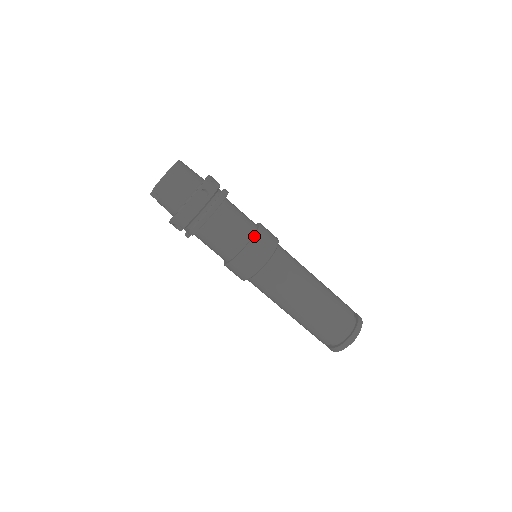
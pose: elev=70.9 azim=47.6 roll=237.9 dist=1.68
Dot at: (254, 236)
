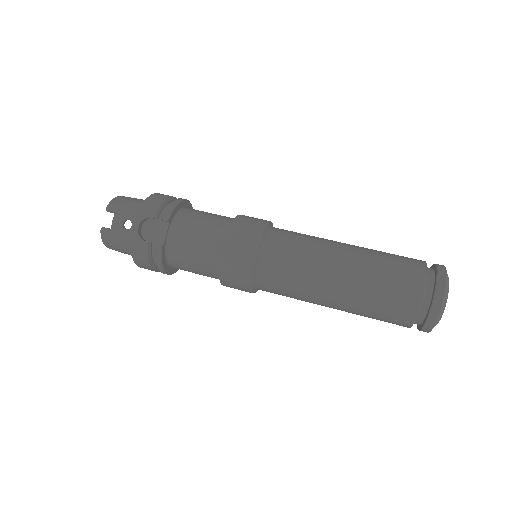
Dot at: occluded
